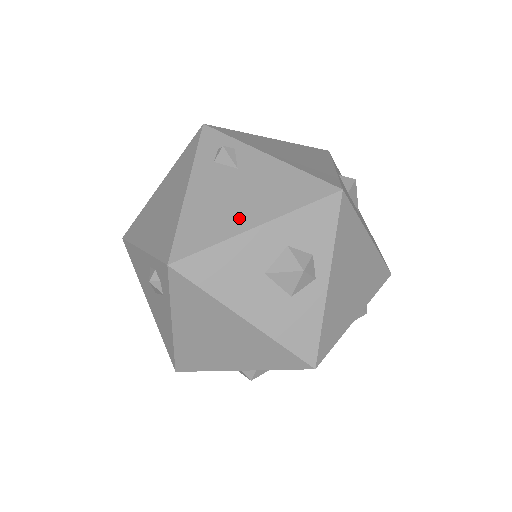
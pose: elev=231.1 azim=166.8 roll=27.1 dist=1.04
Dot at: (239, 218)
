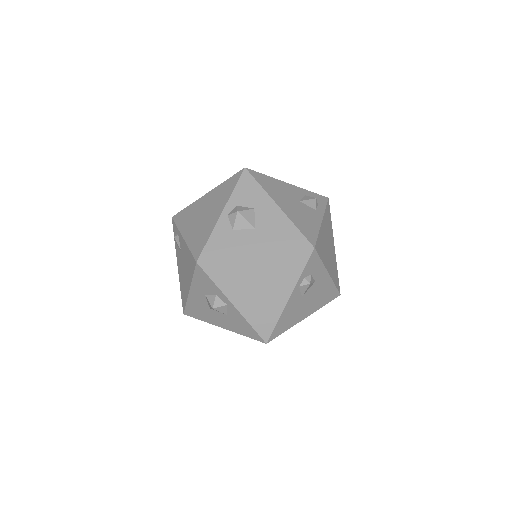
Dot at: (186, 285)
